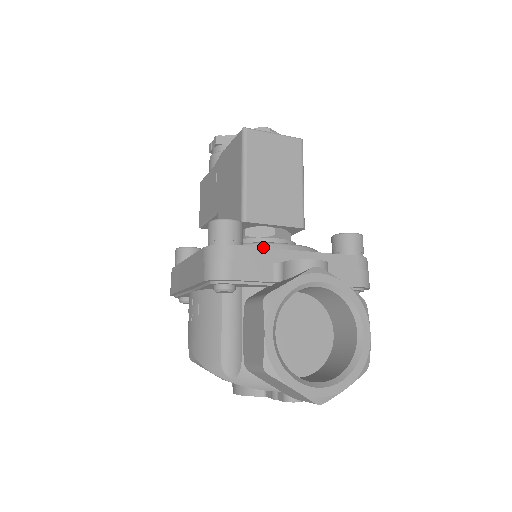
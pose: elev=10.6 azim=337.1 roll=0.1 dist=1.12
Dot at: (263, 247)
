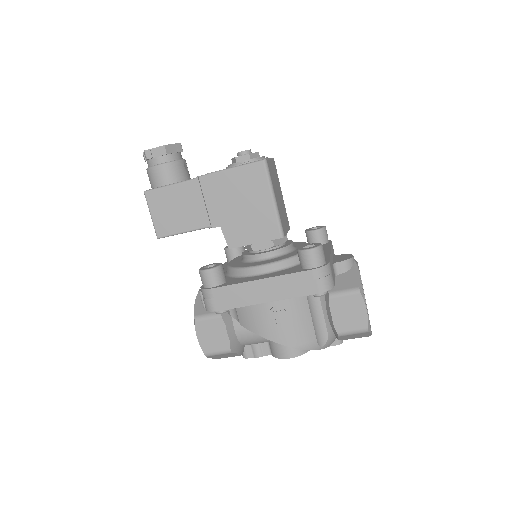
Dot at: (330, 256)
